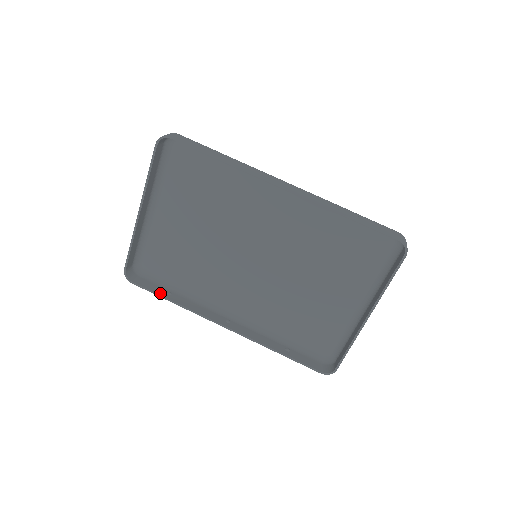
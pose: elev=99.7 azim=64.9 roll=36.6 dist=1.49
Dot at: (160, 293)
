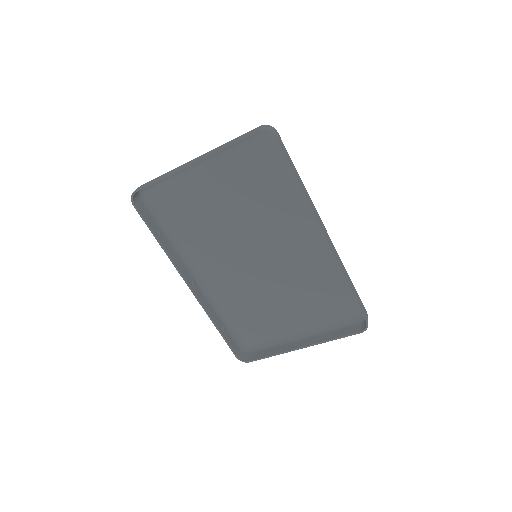
Dot at: (153, 229)
